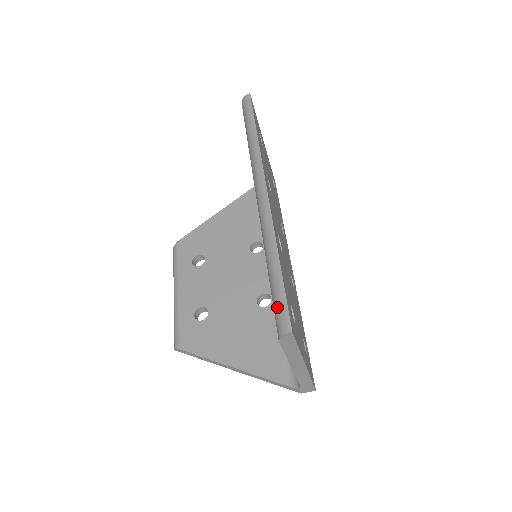
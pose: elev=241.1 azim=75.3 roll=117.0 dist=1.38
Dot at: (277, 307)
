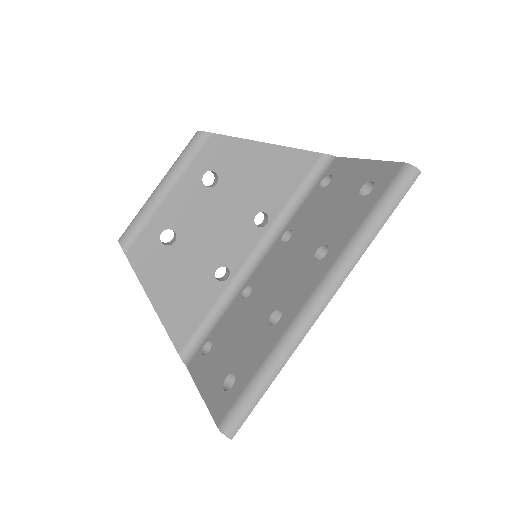
Dot at: (240, 411)
